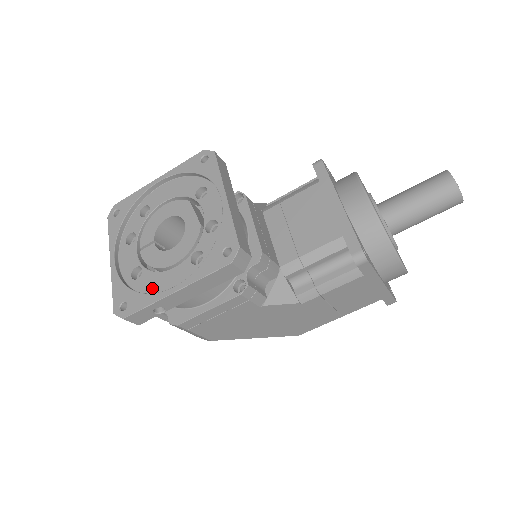
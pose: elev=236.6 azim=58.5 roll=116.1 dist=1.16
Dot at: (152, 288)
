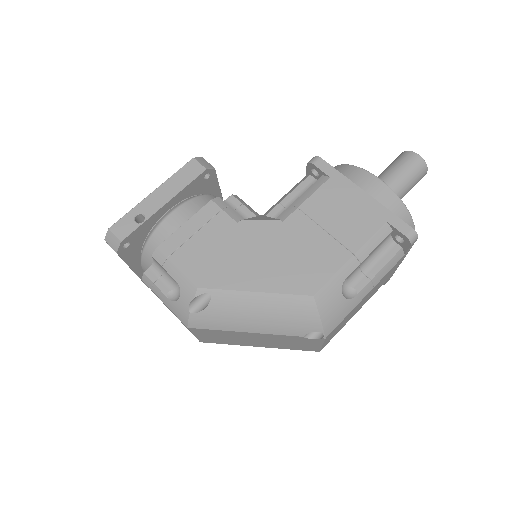
Dot at: (141, 220)
